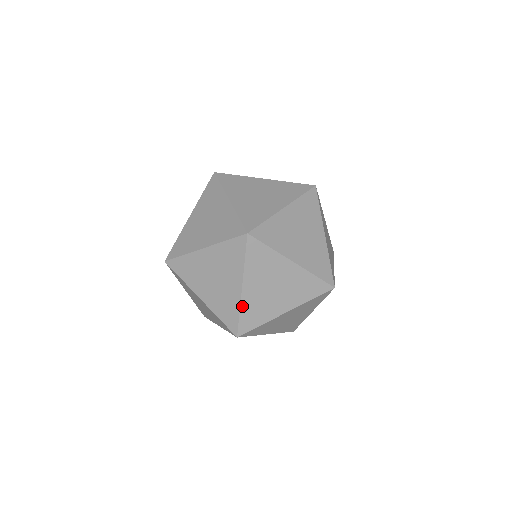
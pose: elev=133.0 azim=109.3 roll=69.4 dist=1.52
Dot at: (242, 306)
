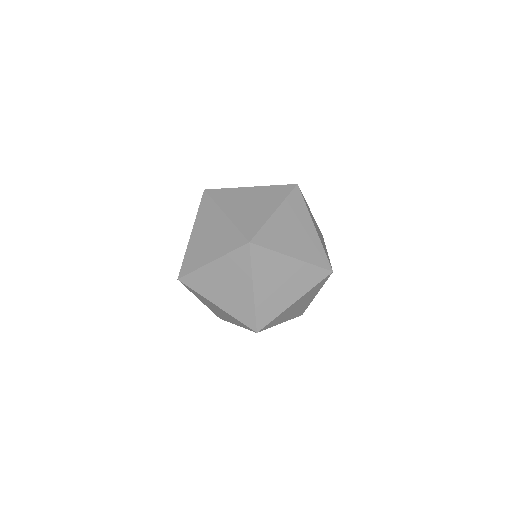
Dot at: (256, 305)
